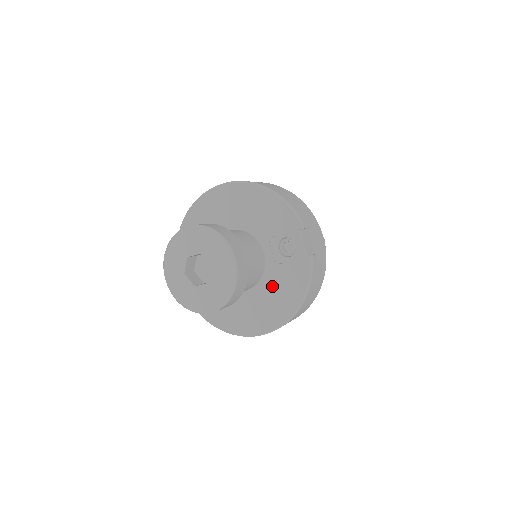
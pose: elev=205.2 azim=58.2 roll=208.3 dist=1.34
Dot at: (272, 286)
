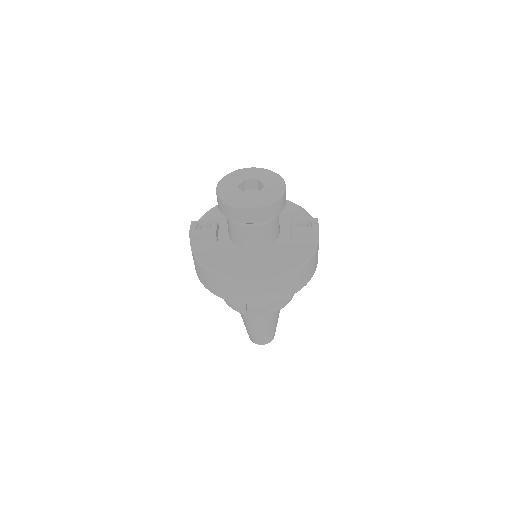
Dot at: (279, 251)
